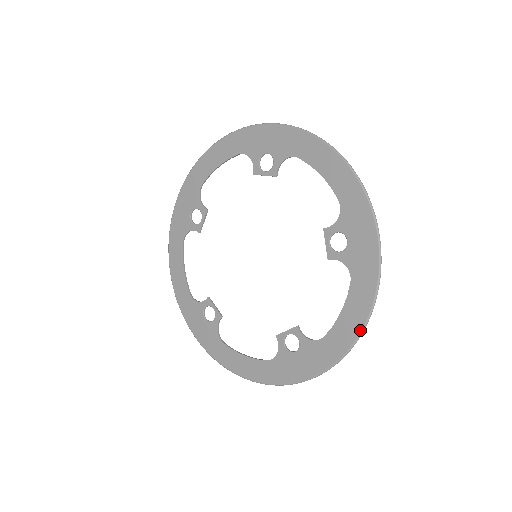
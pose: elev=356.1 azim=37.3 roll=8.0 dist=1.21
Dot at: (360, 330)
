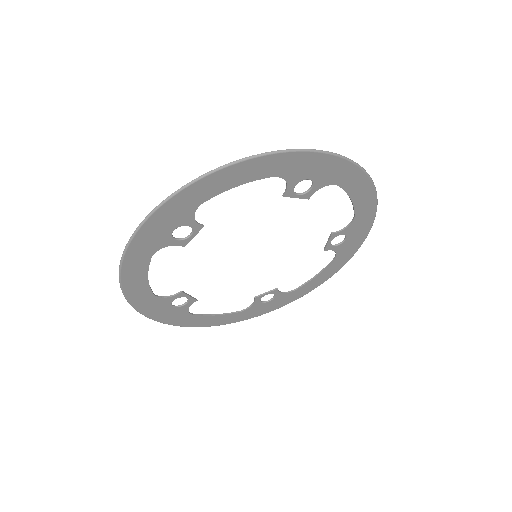
Dot at: (373, 189)
